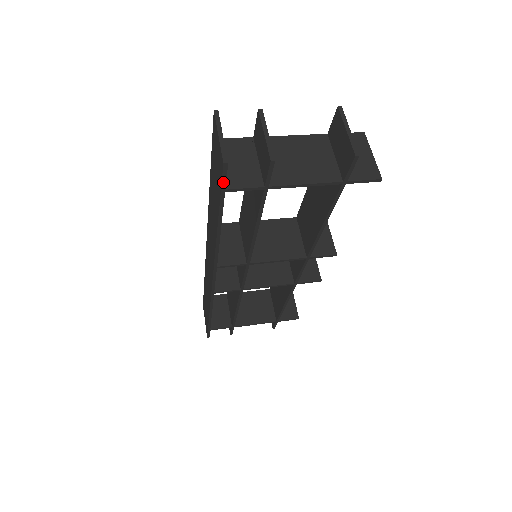
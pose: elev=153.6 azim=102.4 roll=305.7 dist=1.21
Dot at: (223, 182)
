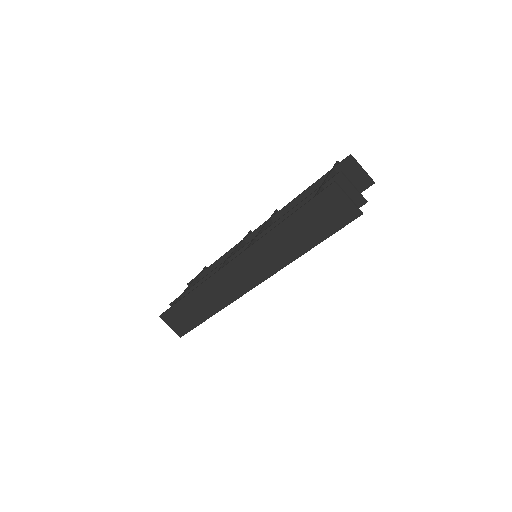
Dot at: occluded
